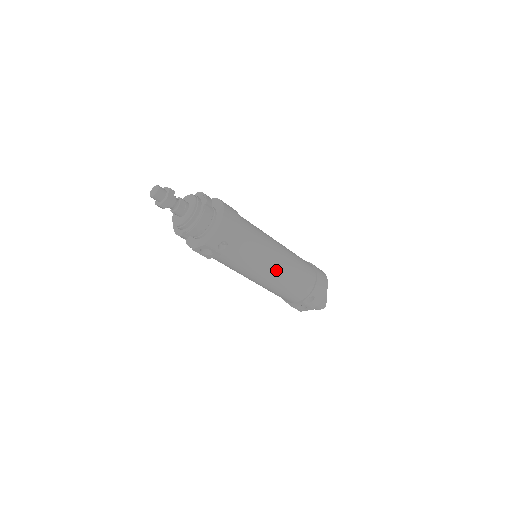
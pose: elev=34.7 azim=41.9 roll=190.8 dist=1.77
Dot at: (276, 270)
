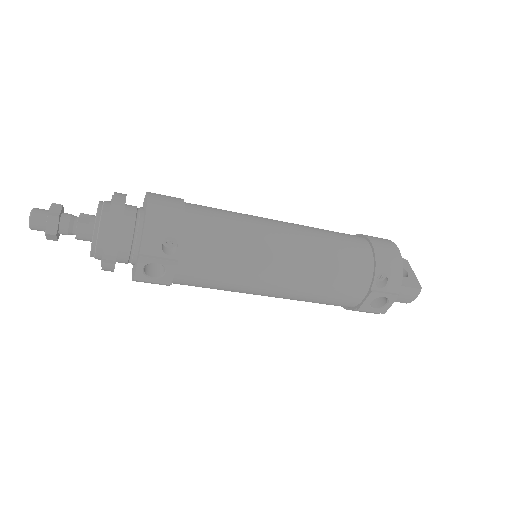
Dot at: (289, 254)
